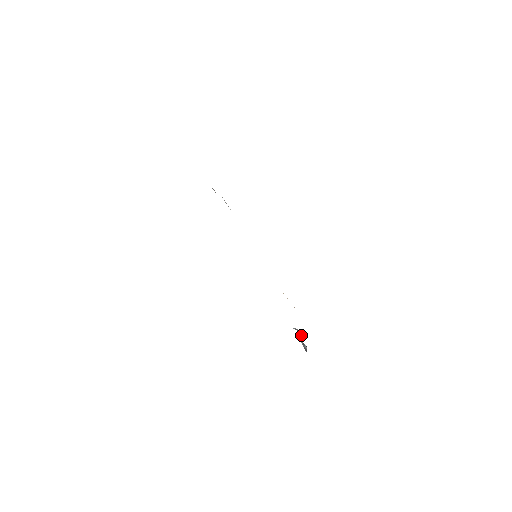
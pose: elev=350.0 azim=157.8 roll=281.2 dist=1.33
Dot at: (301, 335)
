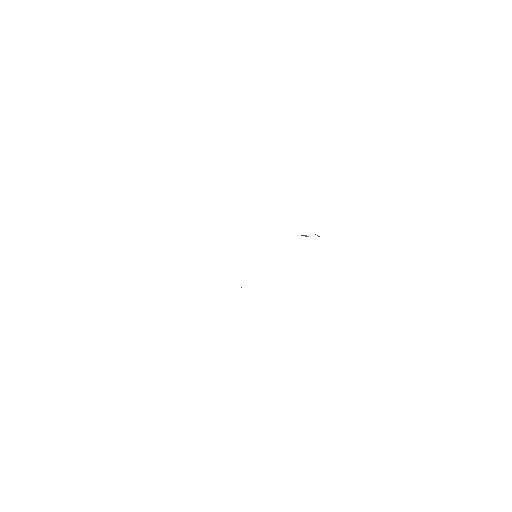
Dot at: (305, 236)
